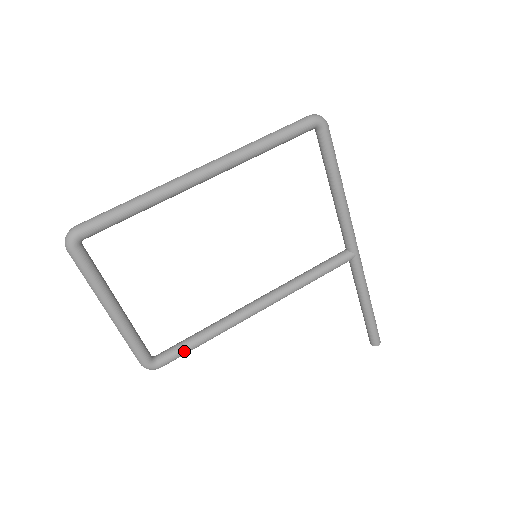
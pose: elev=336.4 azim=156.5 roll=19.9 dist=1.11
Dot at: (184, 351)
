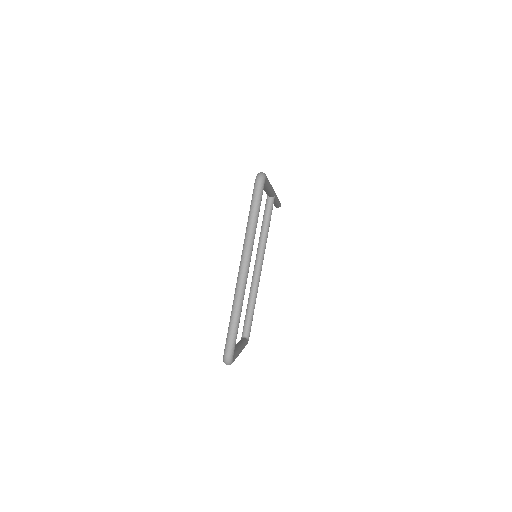
Dot at: (252, 320)
